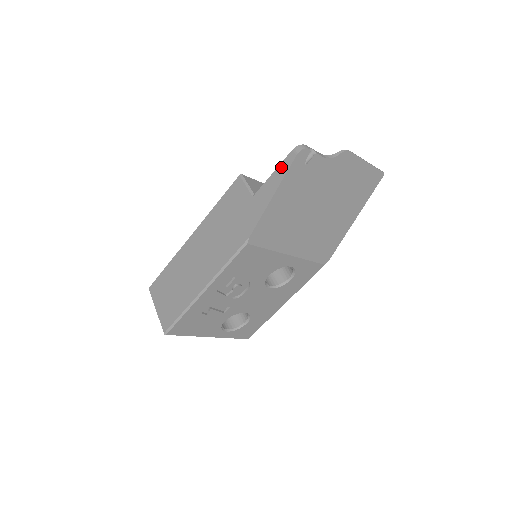
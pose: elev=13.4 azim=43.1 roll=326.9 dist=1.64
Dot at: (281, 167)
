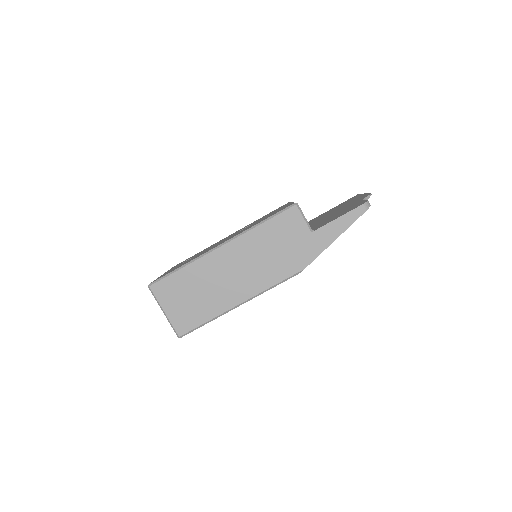
Dot at: (348, 216)
